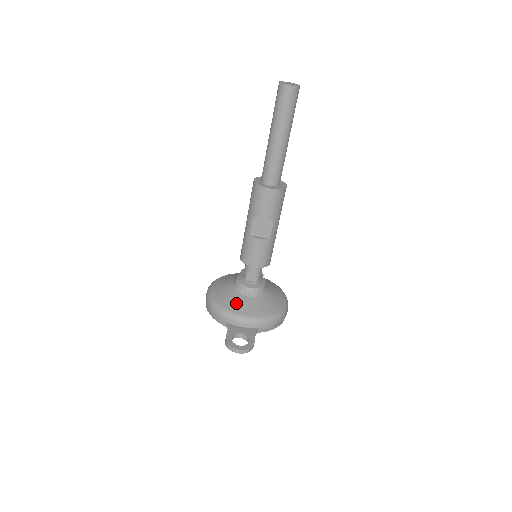
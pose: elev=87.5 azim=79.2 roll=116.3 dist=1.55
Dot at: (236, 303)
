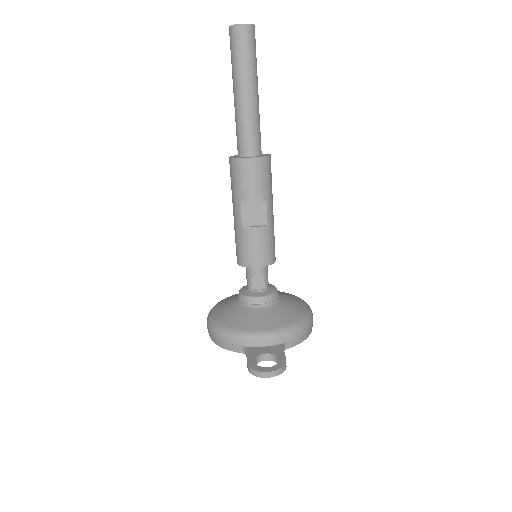
Dot at: (247, 319)
